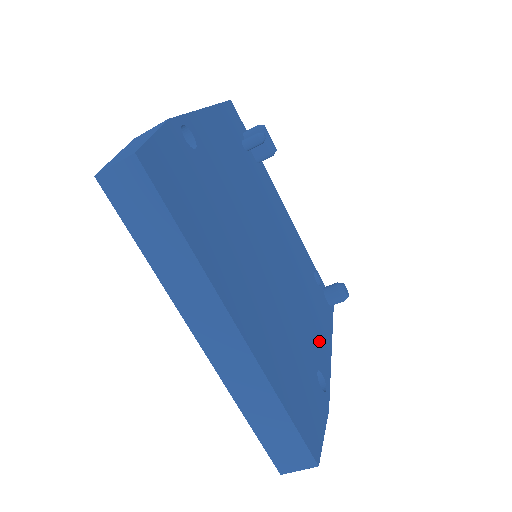
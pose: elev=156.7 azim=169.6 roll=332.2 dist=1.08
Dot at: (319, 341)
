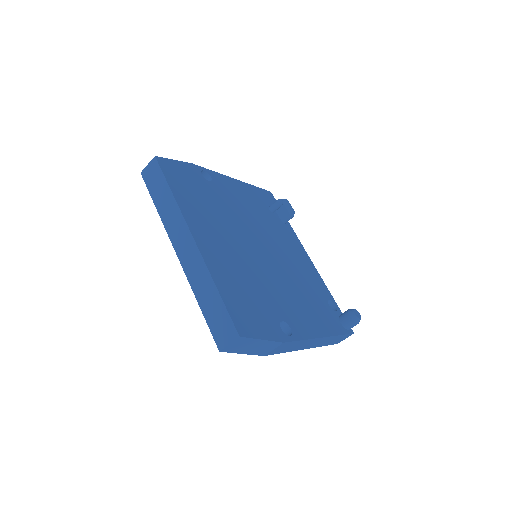
Dot at: (302, 319)
